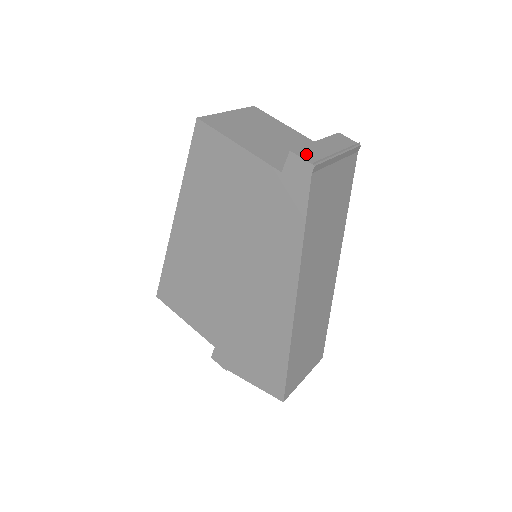
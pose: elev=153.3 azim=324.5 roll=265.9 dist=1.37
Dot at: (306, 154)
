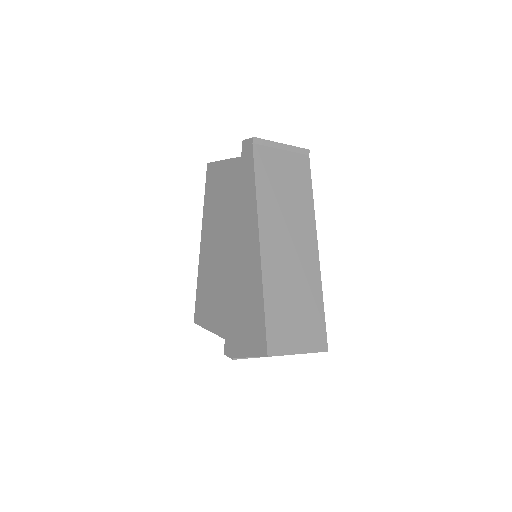
Dot at: occluded
